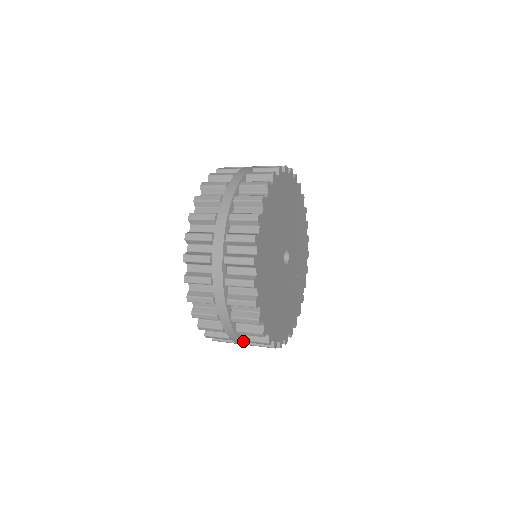
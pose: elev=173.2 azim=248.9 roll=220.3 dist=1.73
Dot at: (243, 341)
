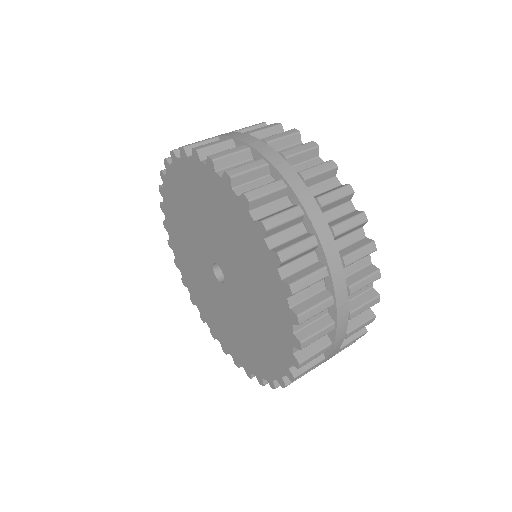
Dot at: occluded
